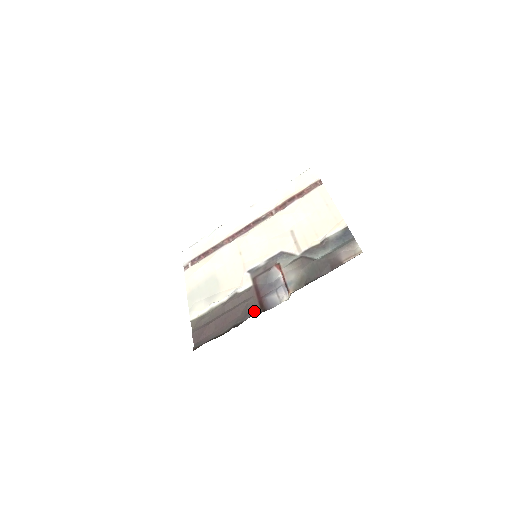
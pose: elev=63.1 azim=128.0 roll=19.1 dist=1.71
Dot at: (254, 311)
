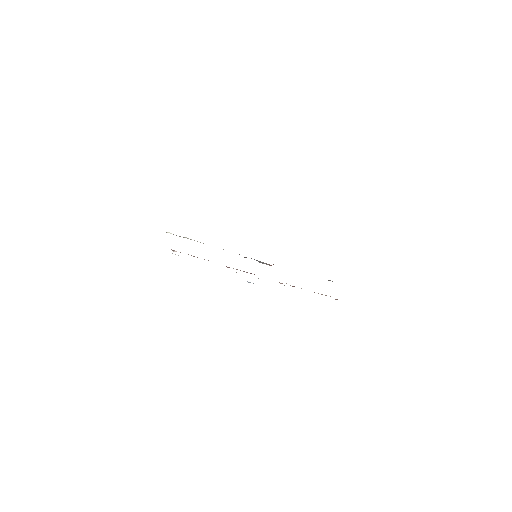
Dot at: occluded
